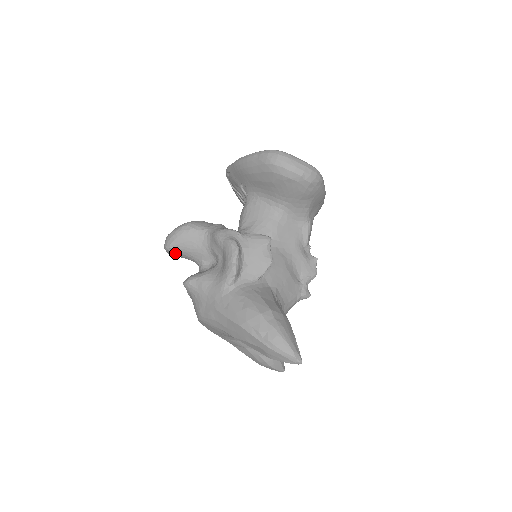
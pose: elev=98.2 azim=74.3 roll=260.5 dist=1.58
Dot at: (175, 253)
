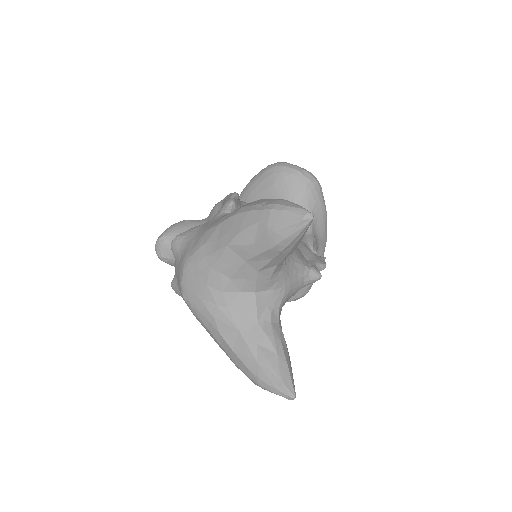
Dot at: (166, 246)
